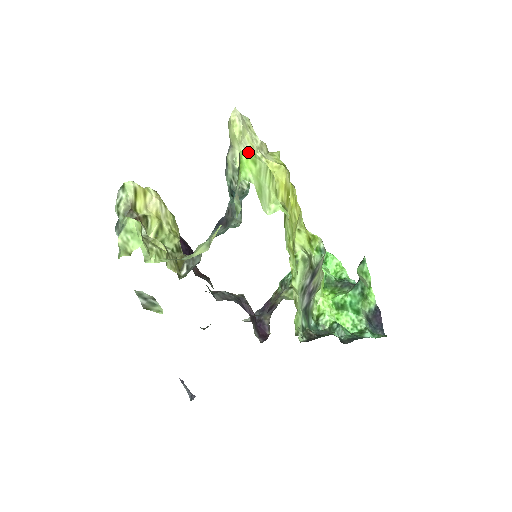
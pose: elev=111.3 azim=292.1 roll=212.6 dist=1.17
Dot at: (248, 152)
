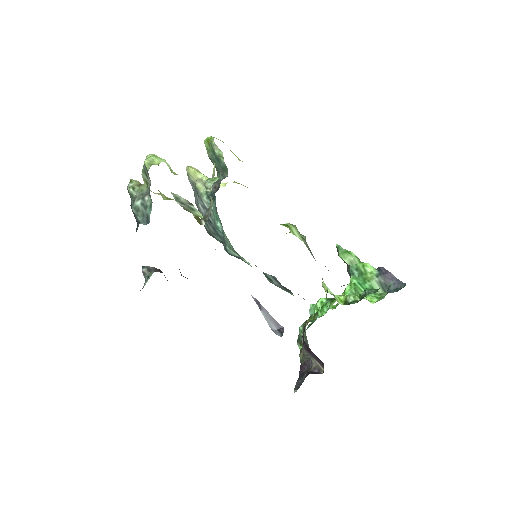
Dot at: occluded
